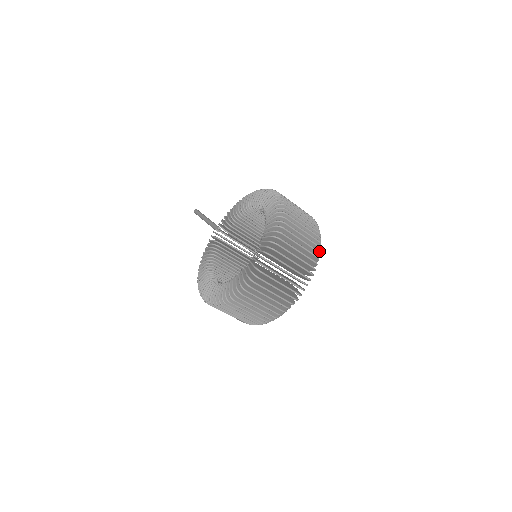
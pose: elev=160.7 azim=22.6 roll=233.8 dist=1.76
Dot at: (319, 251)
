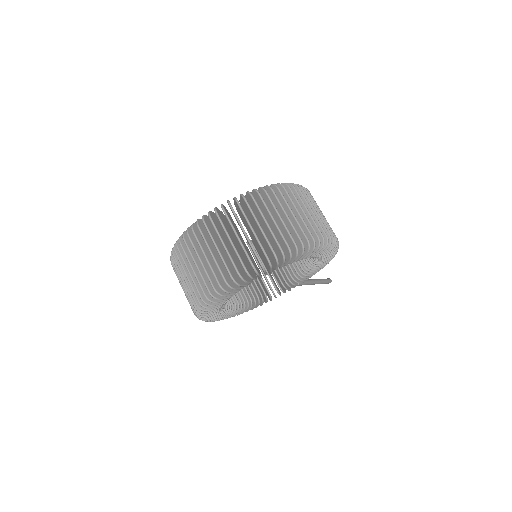
Dot at: (283, 259)
